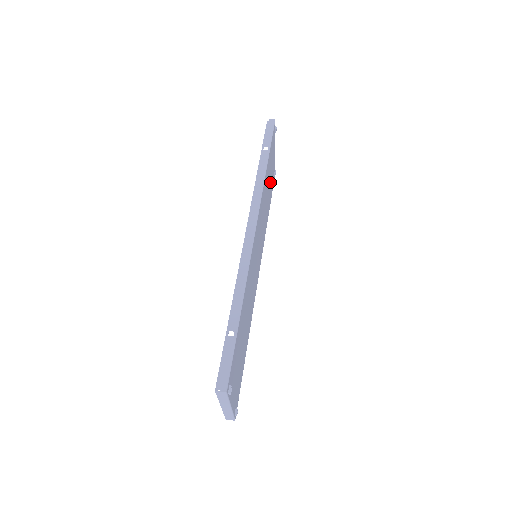
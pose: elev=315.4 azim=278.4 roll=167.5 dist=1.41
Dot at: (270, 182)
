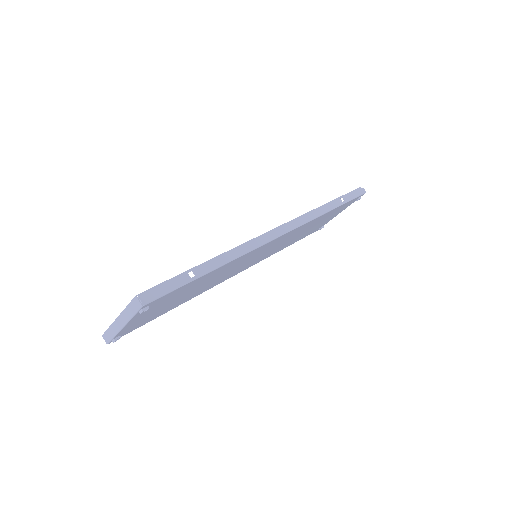
Dot at: (315, 227)
